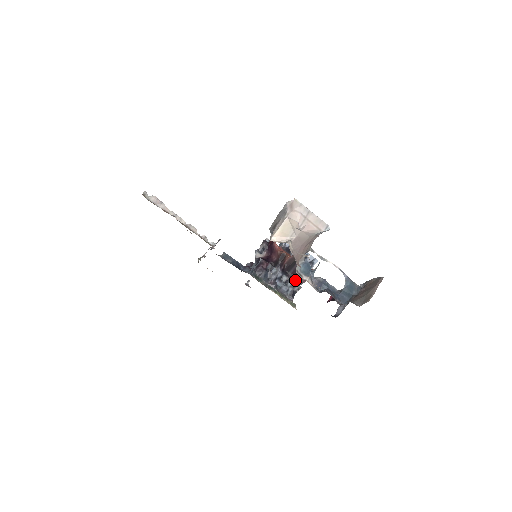
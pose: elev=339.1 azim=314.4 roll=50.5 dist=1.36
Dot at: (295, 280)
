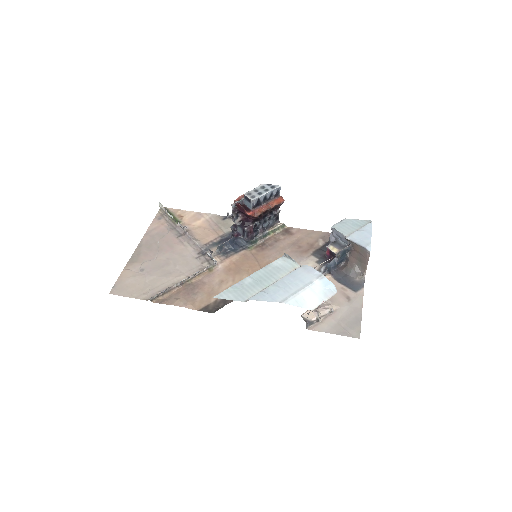
Dot at: (273, 210)
